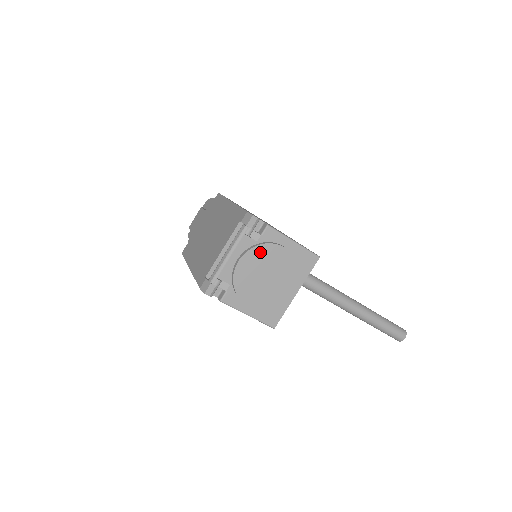
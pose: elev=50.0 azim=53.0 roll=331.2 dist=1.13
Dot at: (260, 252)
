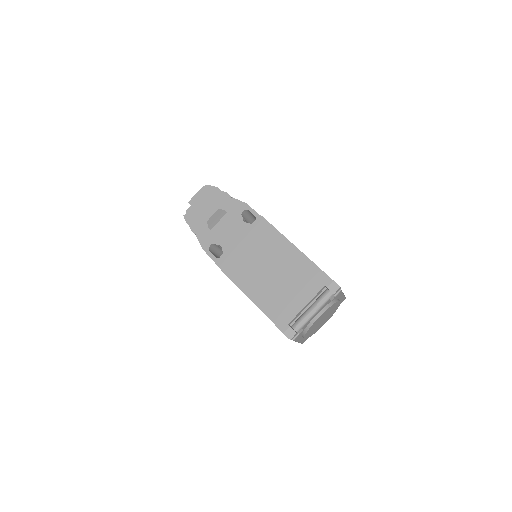
Dot at: (330, 308)
